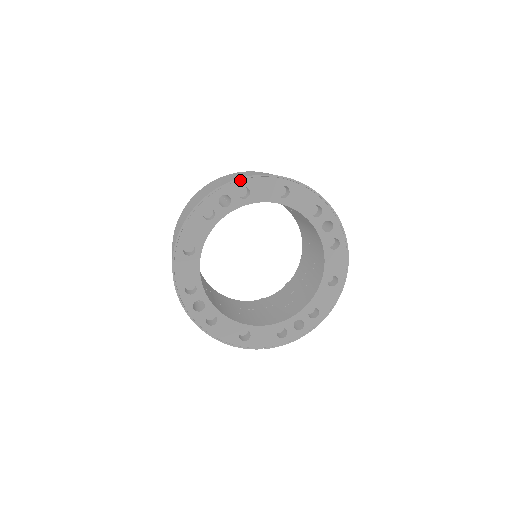
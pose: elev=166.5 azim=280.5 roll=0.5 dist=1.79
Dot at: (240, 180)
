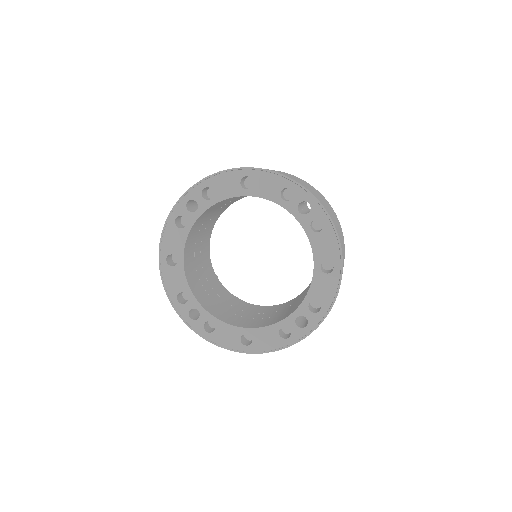
Dot at: (201, 182)
